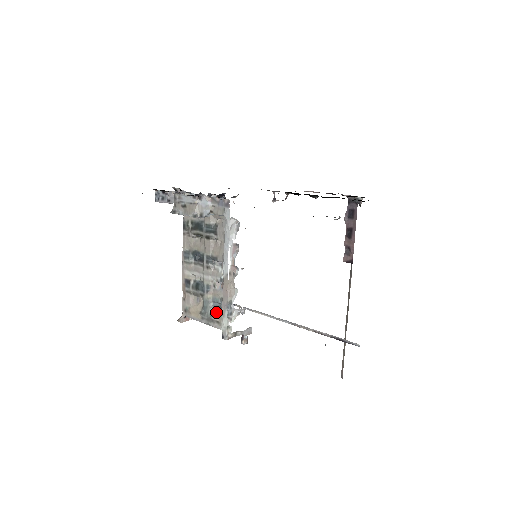
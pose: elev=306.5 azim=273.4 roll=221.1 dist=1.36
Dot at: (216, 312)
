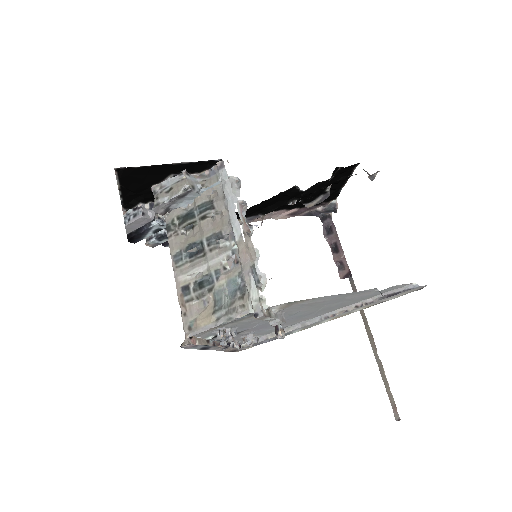
Dot at: (236, 297)
